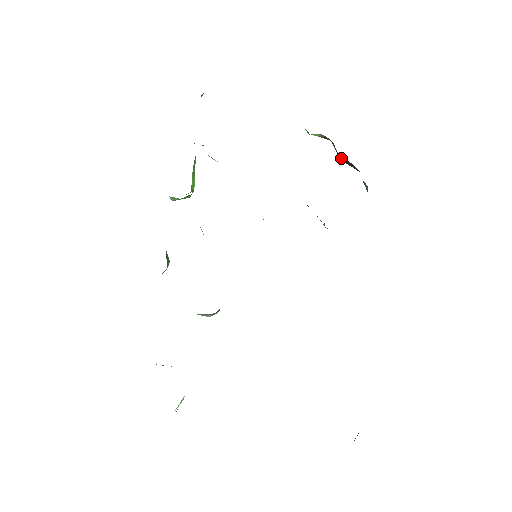
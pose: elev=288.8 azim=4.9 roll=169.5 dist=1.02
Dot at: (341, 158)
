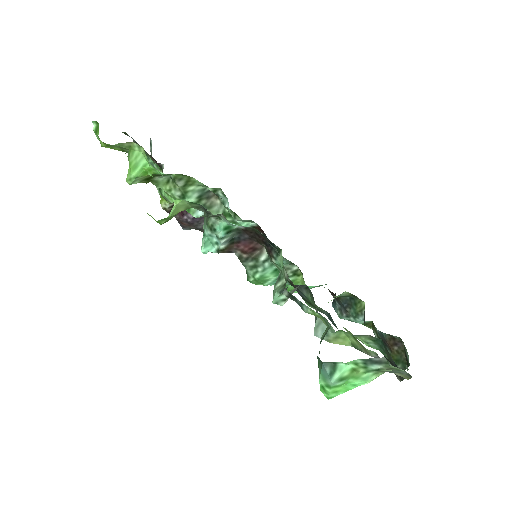
Dot at: (194, 217)
